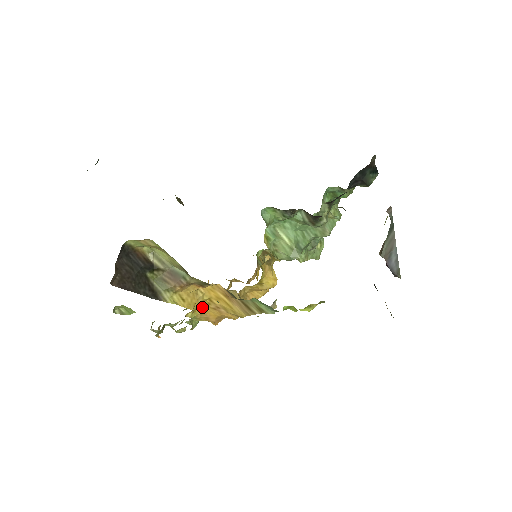
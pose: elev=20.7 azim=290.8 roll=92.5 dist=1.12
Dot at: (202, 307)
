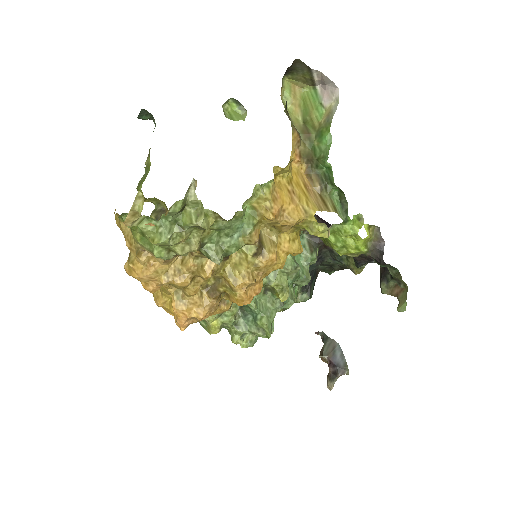
Dot at: (277, 184)
